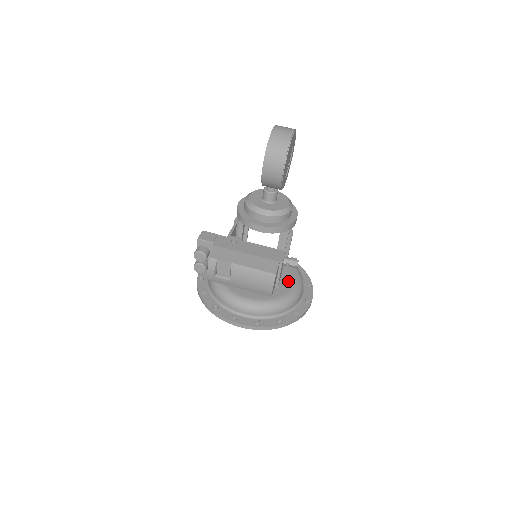
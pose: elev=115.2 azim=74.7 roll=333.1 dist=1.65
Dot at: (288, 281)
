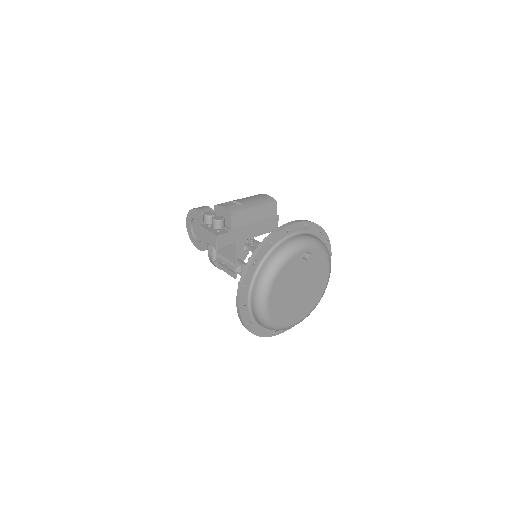
Dot at: occluded
